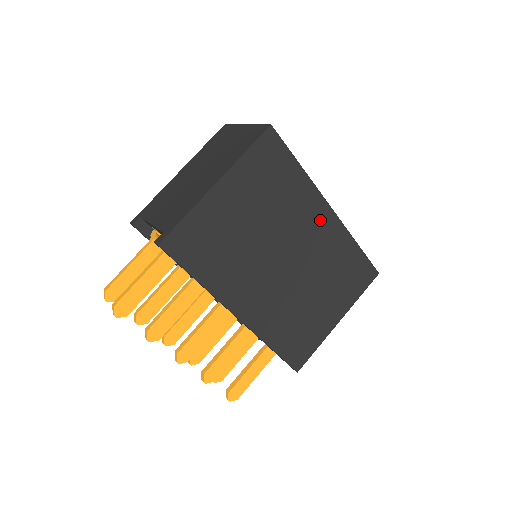
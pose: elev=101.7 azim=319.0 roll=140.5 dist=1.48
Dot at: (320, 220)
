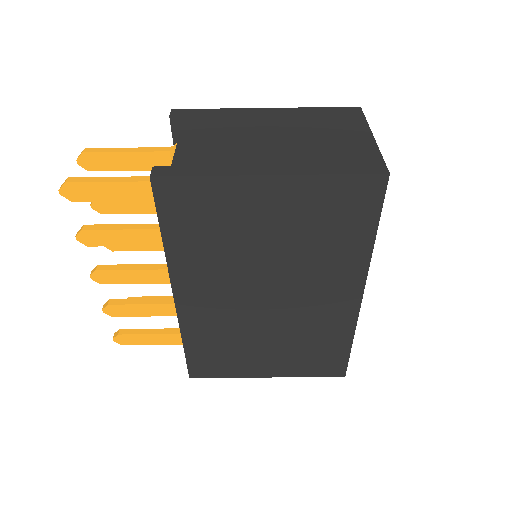
Dot at: (340, 295)
